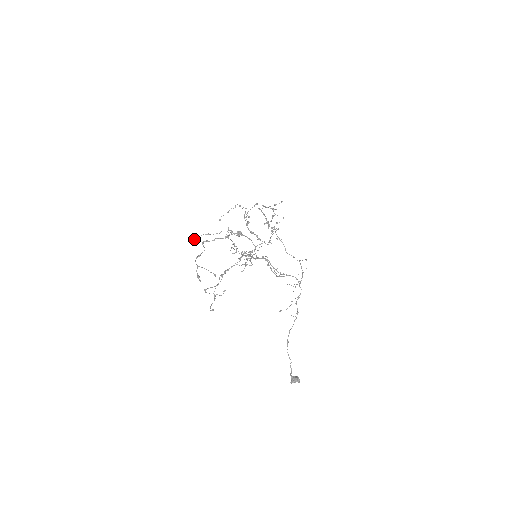
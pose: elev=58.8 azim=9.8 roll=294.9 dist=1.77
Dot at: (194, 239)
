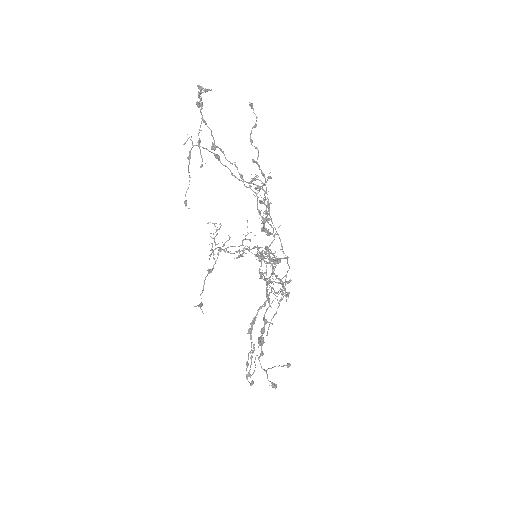
Dot at: (202, 305)
